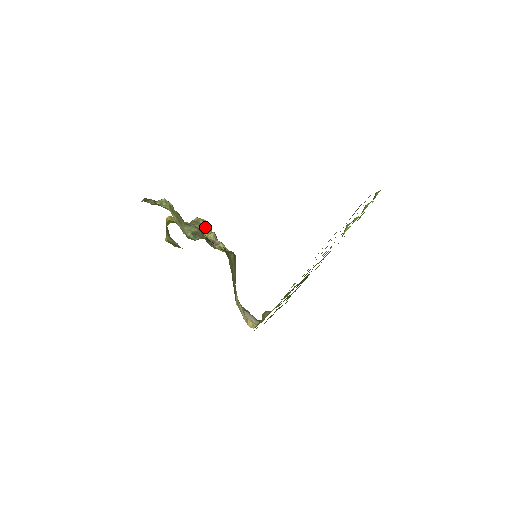
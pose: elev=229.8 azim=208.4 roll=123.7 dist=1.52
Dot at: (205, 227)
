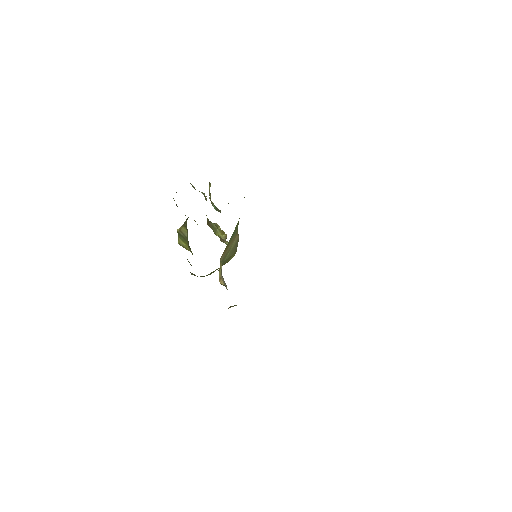
Dot at: (220, 232)
